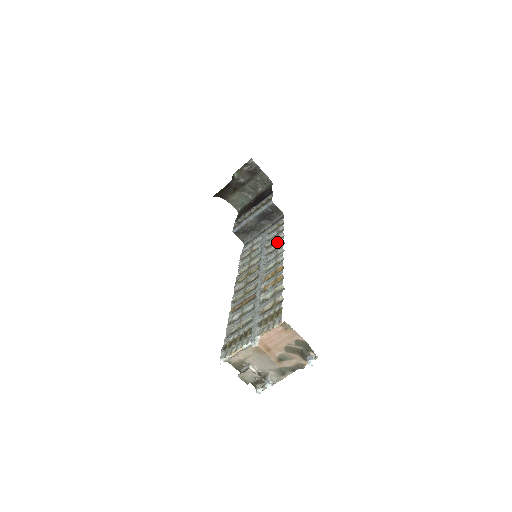
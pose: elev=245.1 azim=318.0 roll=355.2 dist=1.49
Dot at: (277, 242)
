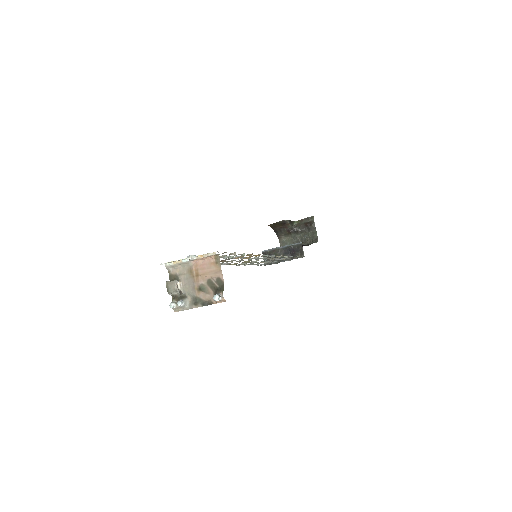
Dot at: occluded
